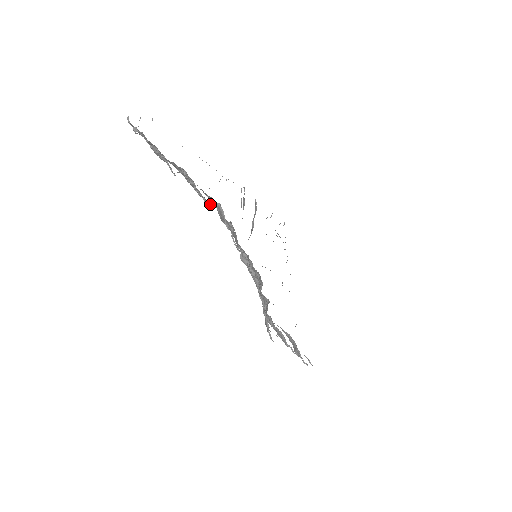
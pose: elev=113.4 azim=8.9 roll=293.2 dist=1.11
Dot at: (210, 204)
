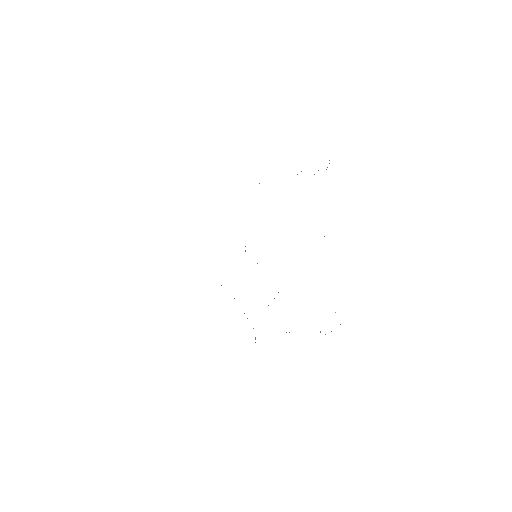
Dot at: occluded
